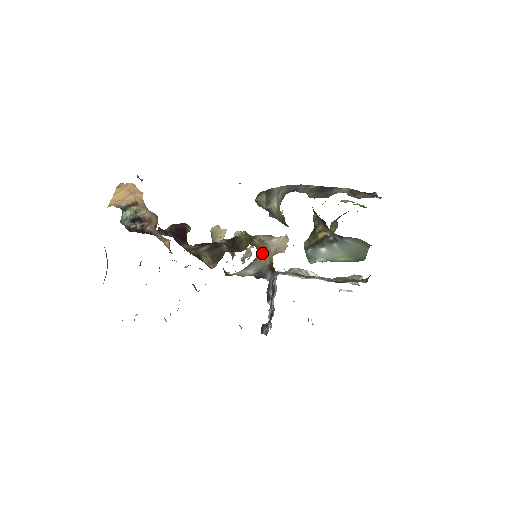
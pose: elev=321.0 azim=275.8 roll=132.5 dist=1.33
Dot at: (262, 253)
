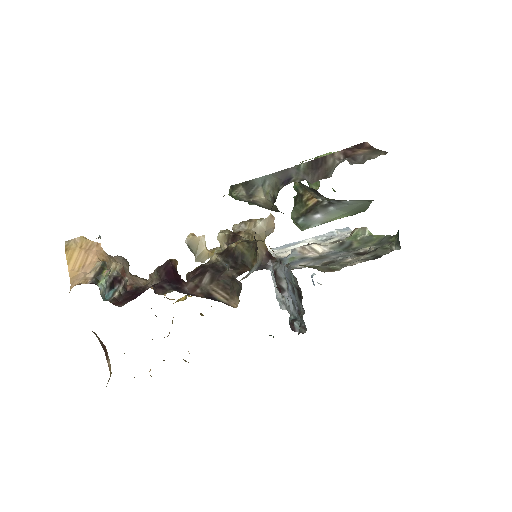
Dot at: occluded
